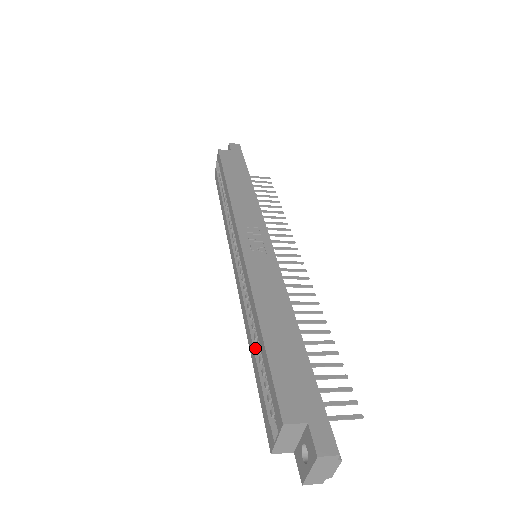
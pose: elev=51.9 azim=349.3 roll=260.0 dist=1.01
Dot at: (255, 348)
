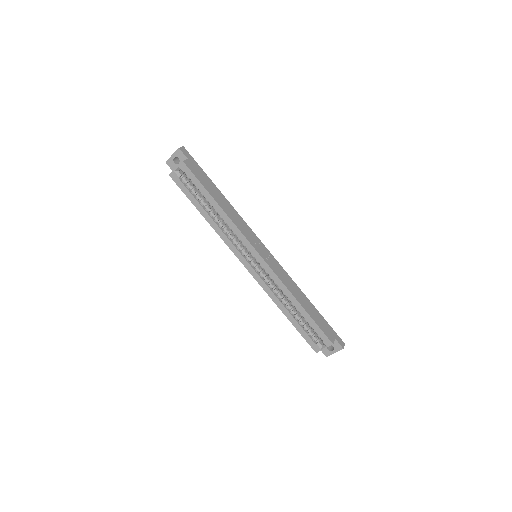
Dot at: (290, 313)
